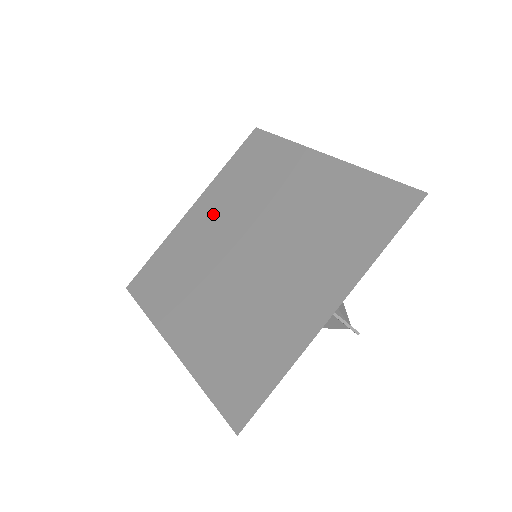
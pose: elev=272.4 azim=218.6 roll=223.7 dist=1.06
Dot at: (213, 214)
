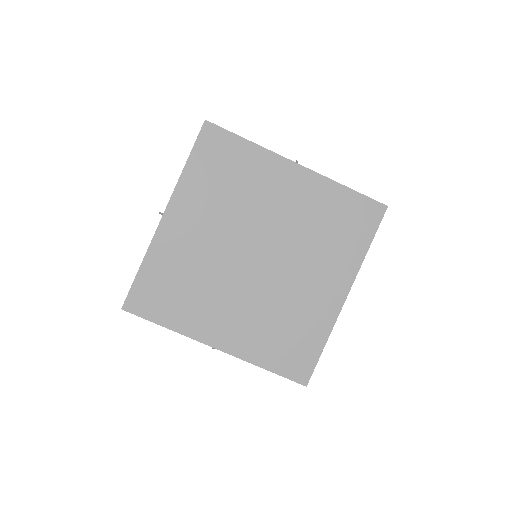
Dot at: (199, 223)
